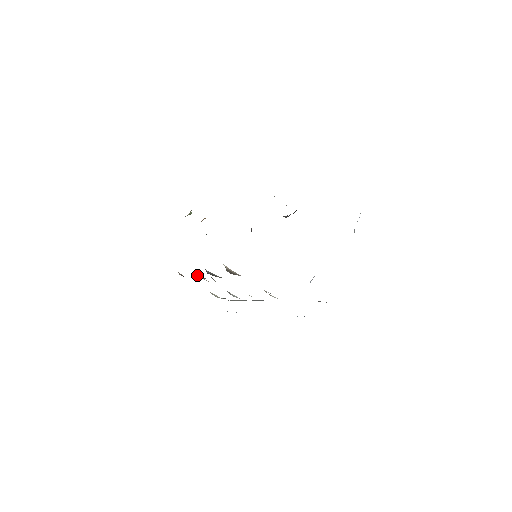
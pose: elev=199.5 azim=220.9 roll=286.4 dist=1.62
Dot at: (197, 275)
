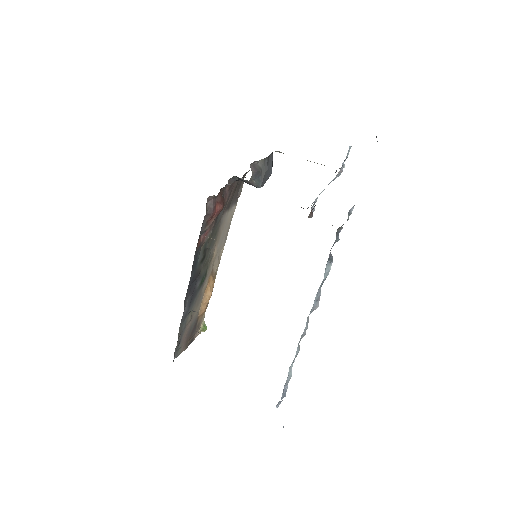
Dot at: (197, 312)
